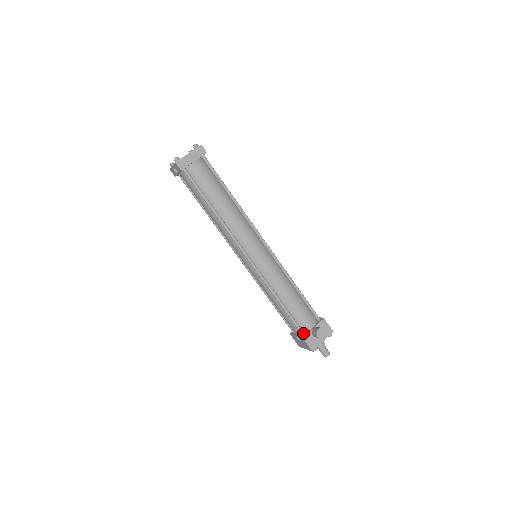
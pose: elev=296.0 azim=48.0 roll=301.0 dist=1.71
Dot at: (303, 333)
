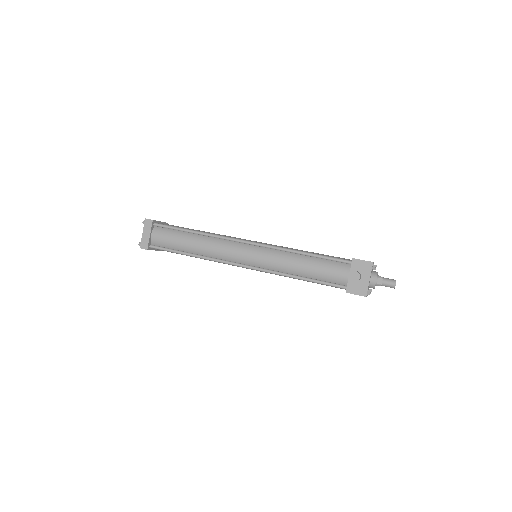
Dot at: (344, 287)
